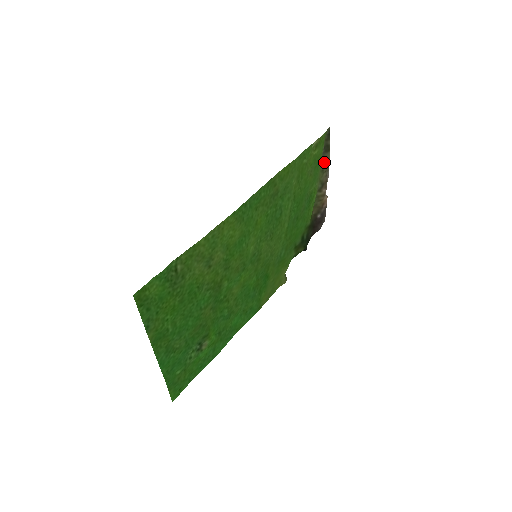
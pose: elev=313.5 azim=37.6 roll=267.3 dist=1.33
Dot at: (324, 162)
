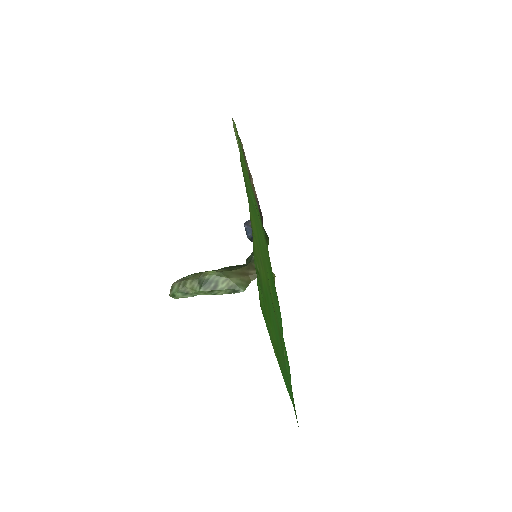
Dot at: occluded
